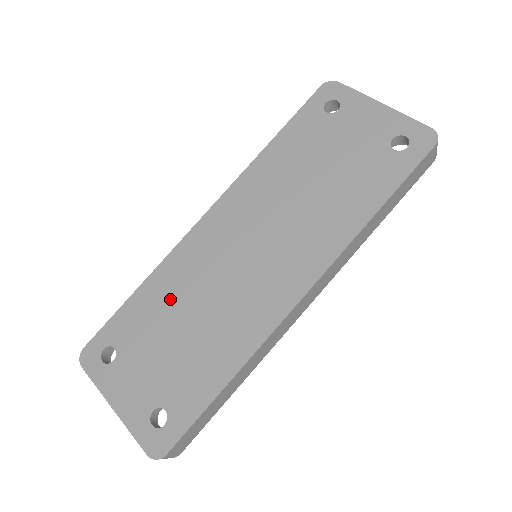
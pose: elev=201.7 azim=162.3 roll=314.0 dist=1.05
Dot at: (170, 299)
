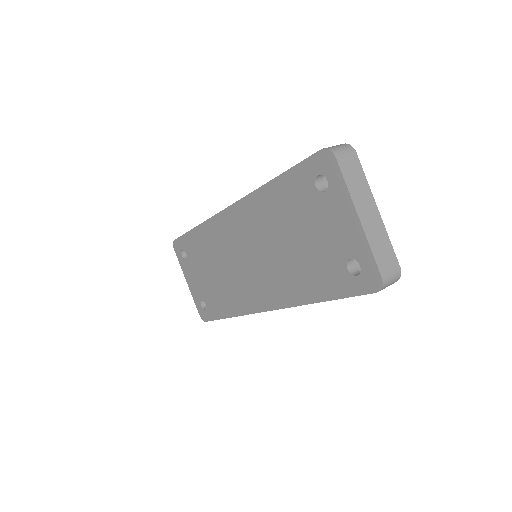
Dot at: (208, 250)
